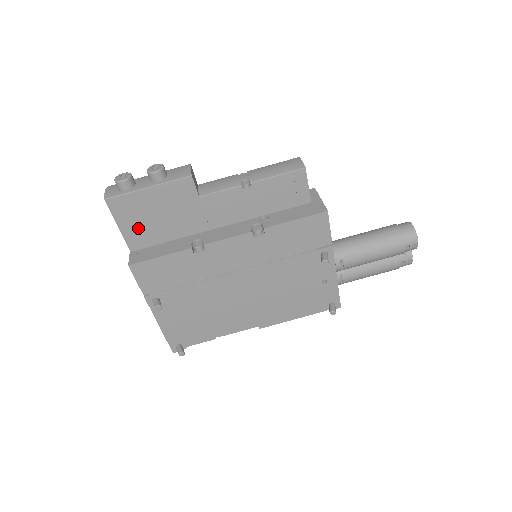
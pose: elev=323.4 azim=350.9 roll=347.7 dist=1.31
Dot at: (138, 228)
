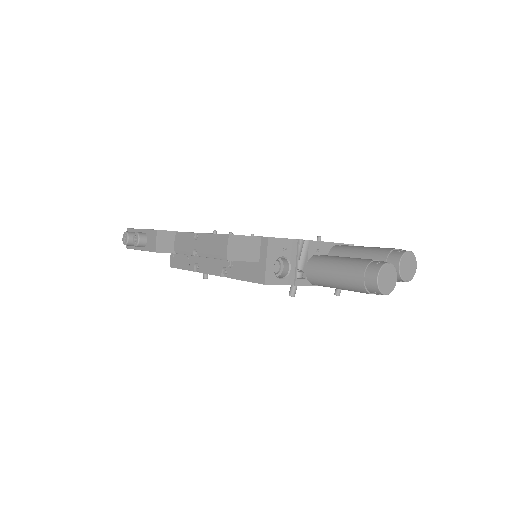
Dot at: occluded
